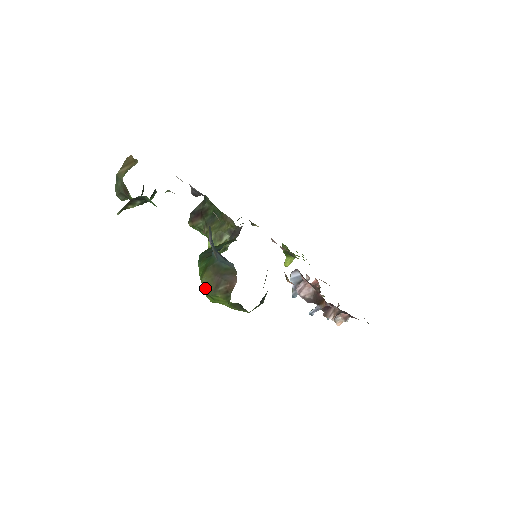
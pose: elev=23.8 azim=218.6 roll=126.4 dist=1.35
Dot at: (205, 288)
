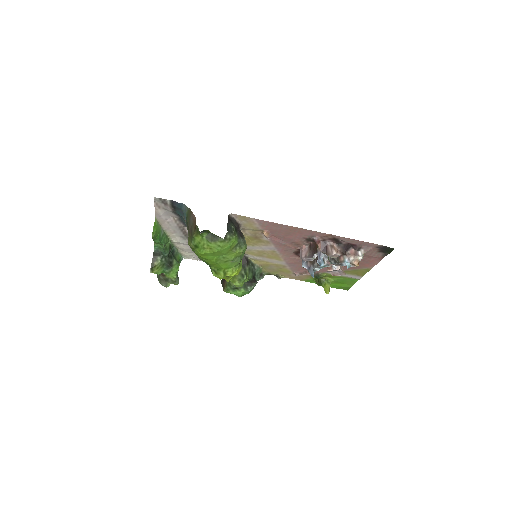
Dot at: (190, 244)
